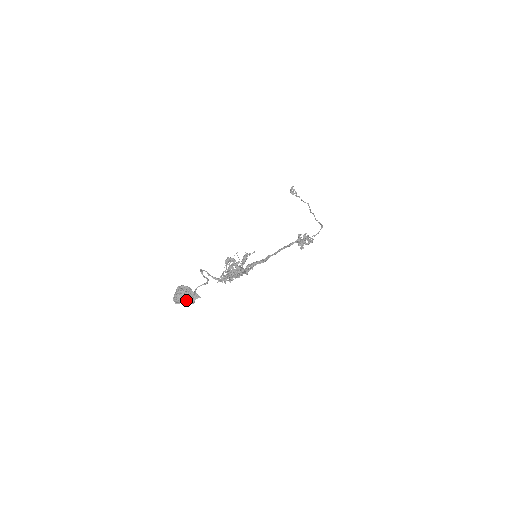
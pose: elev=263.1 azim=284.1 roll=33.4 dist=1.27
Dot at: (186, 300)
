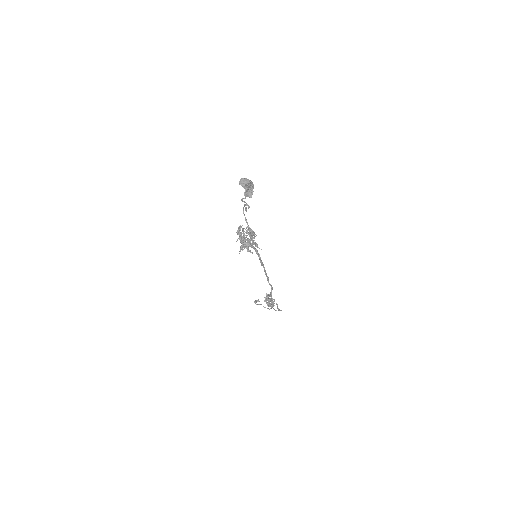
Dot at: (245, 188)
